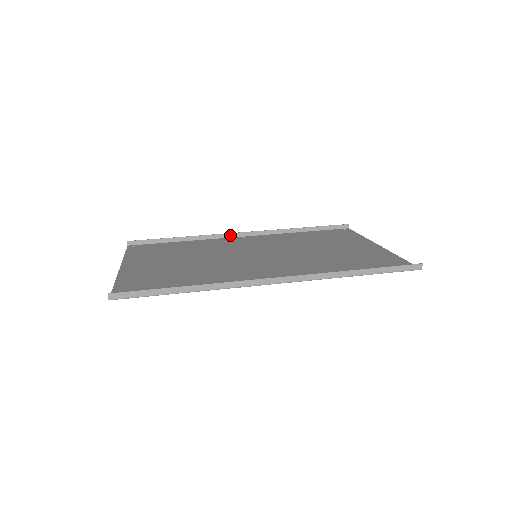
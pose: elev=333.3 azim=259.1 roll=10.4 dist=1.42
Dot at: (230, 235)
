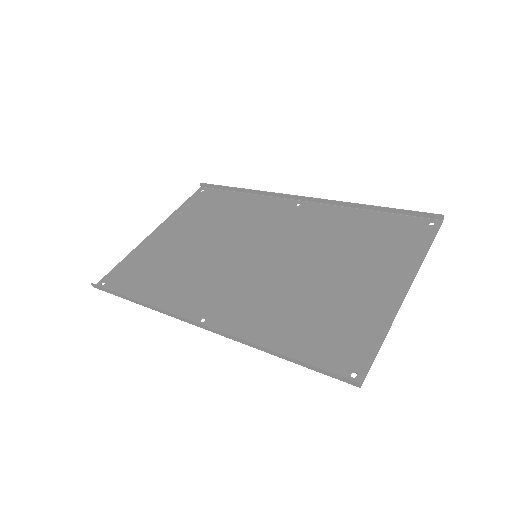
Dot at: (288, 196)
